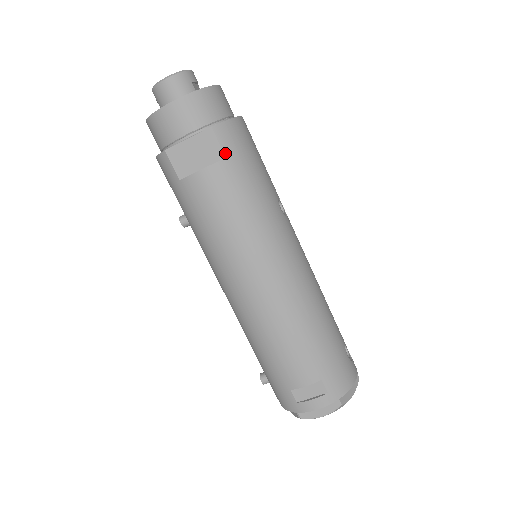
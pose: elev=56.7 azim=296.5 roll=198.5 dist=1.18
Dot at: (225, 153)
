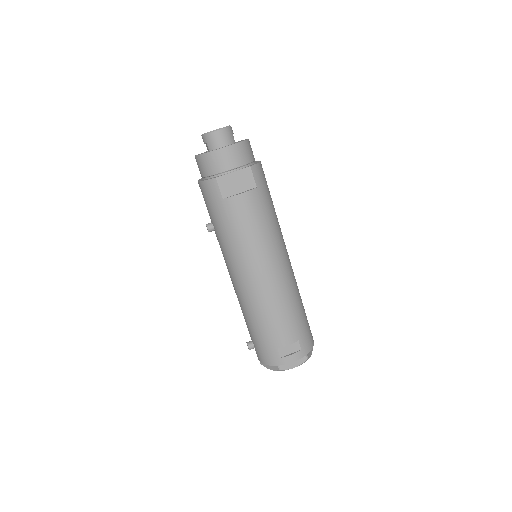
Dot at: (256, 184)
